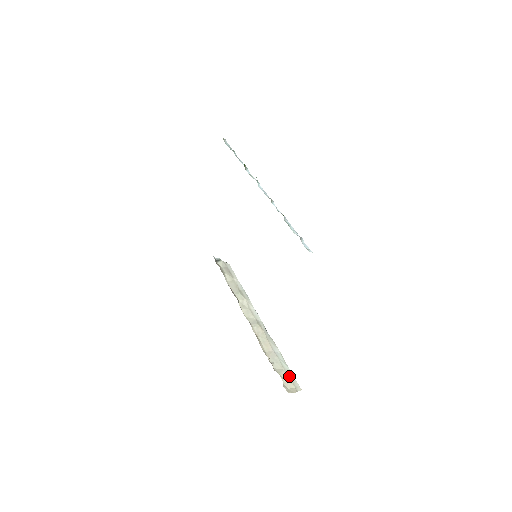
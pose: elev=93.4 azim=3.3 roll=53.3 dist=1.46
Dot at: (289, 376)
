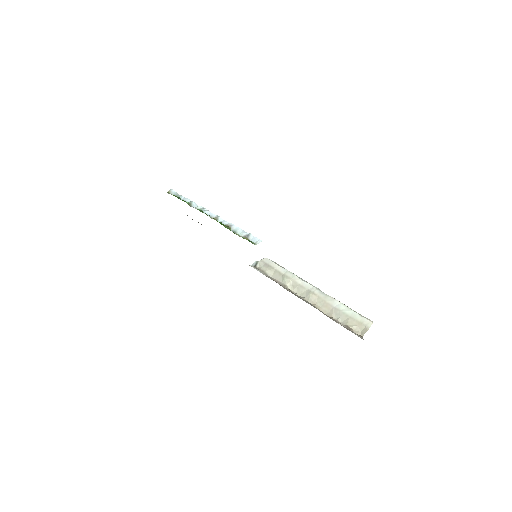
Dot at: (356, 320)
